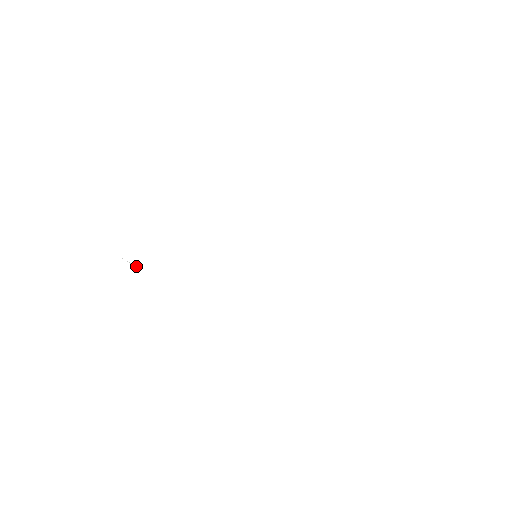
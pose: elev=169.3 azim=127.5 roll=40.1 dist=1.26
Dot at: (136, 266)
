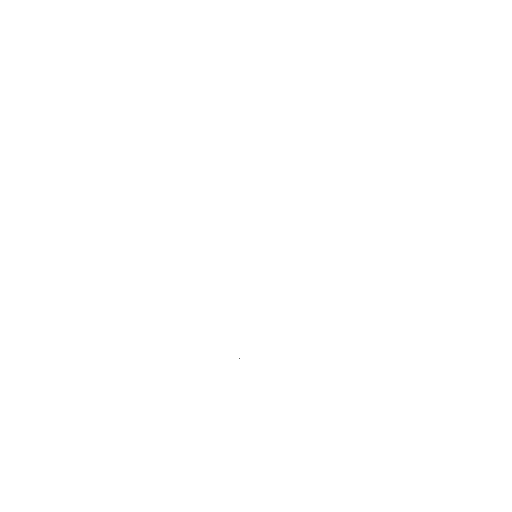
Dot at: occluded
